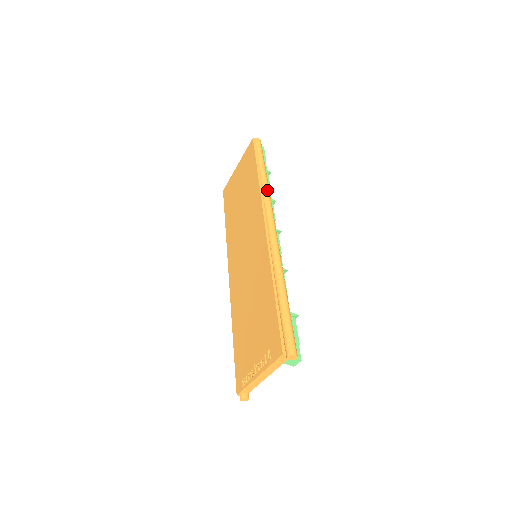
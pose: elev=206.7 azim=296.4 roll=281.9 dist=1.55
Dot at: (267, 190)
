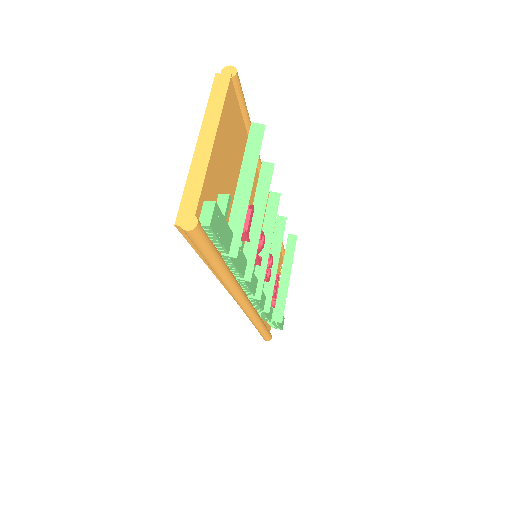
Dot at: (227, 287)
